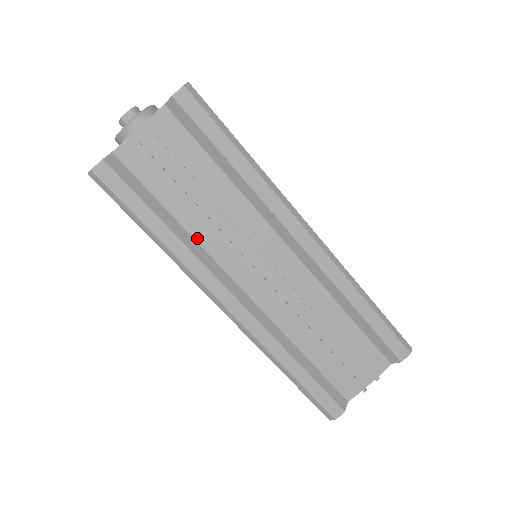
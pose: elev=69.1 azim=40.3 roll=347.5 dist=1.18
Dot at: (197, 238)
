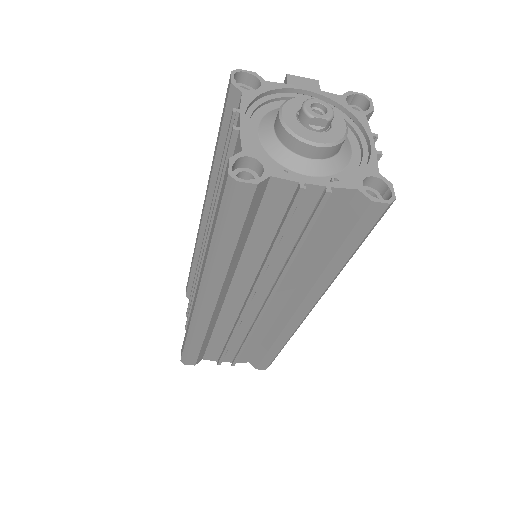
Dot at: (242, 261)
